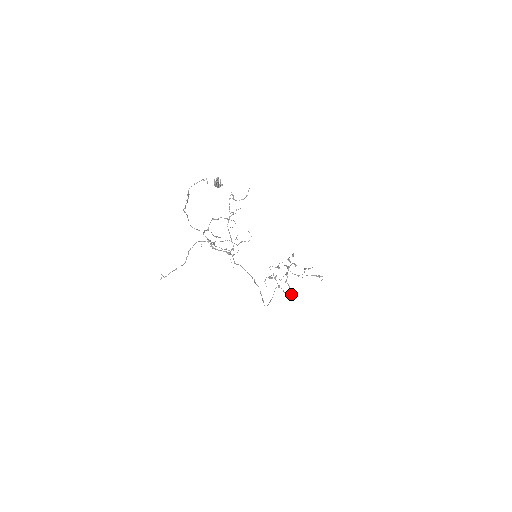
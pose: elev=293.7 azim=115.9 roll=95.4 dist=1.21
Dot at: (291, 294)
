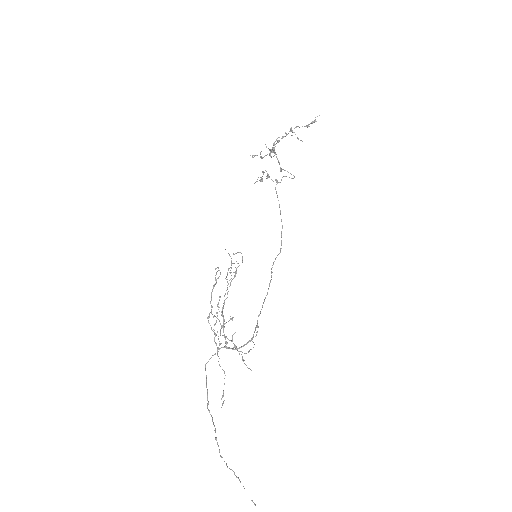
Dot at: occluded
